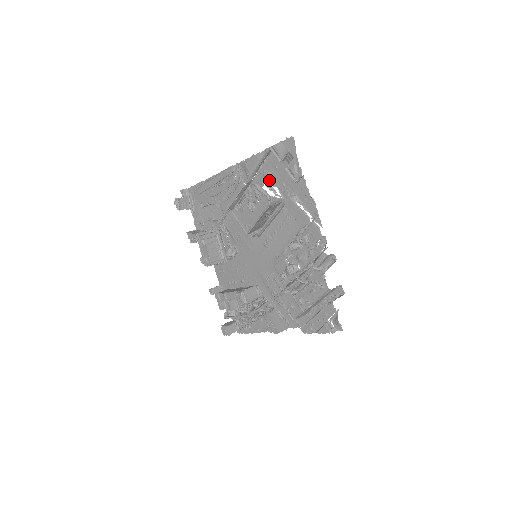
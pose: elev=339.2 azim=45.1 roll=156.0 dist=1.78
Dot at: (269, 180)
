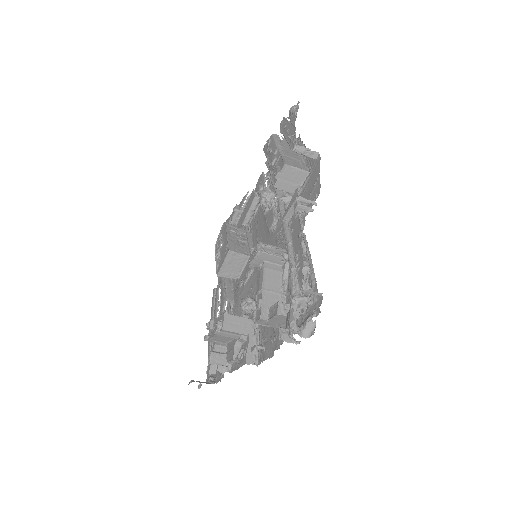
Dot at: occluded
